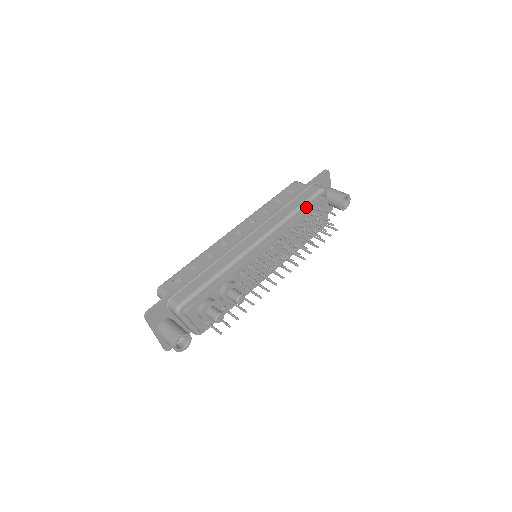
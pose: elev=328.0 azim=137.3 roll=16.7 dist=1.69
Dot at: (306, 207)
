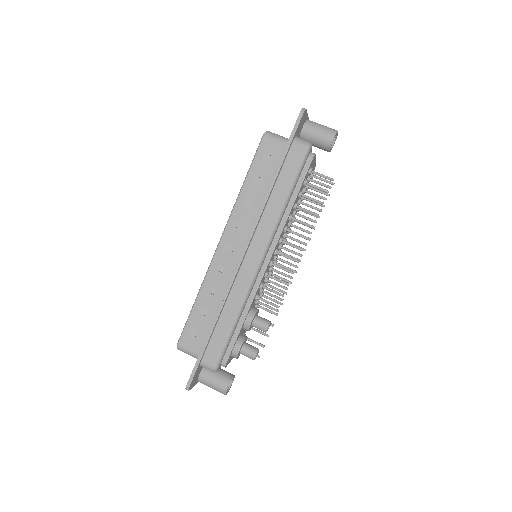
Dot at: (296, 183)
